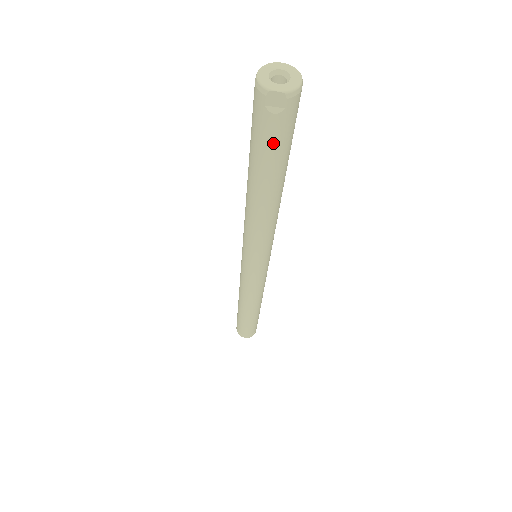
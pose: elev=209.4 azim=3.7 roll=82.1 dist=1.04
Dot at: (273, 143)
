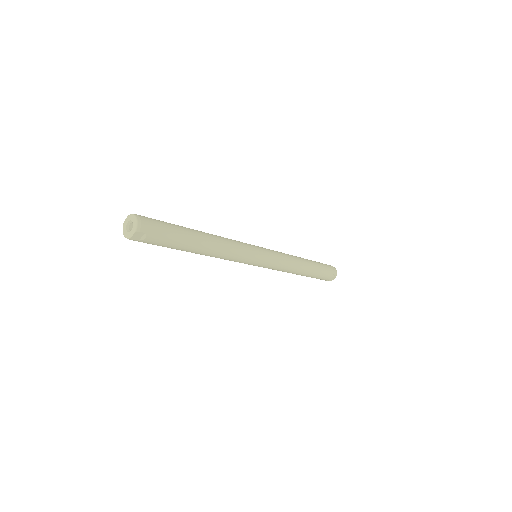
Dot at: (164, 241)
